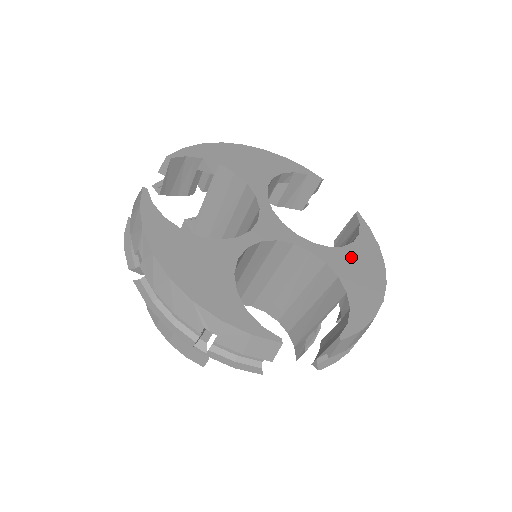
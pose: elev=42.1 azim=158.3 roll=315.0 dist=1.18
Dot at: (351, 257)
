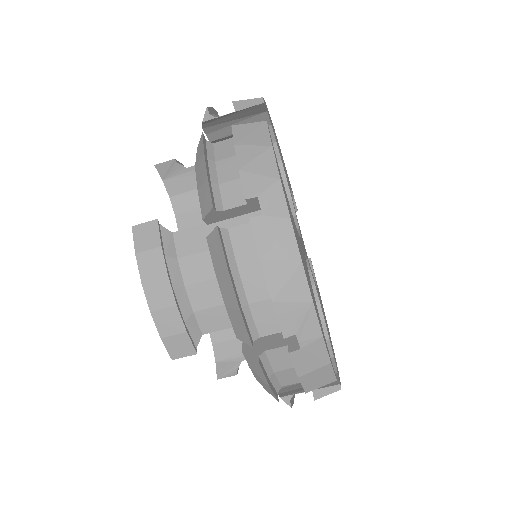
Dot at: occluded
